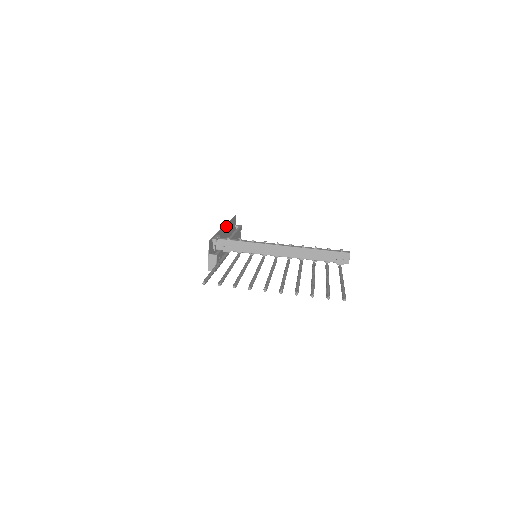
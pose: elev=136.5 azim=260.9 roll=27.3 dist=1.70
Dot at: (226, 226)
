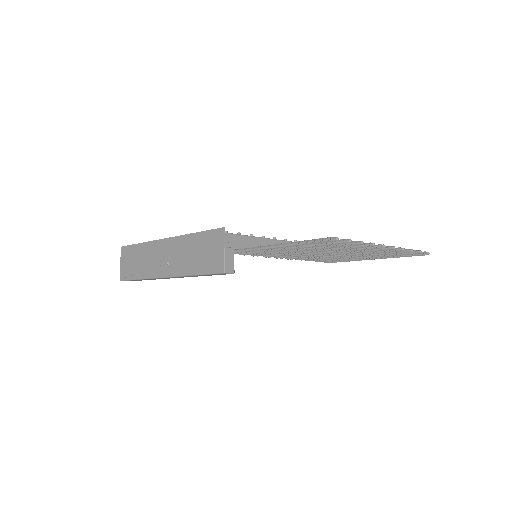
Dot at: (157, 243)
